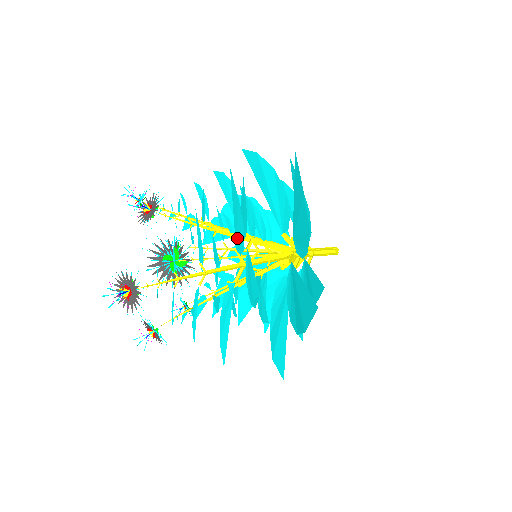
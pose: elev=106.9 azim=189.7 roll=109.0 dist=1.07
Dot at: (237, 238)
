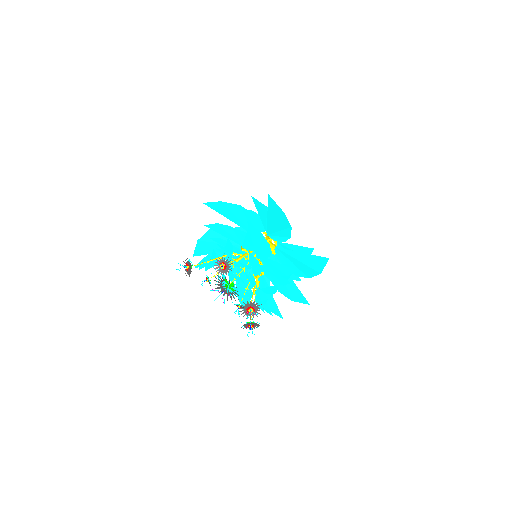
Dot at: (259, 252)
